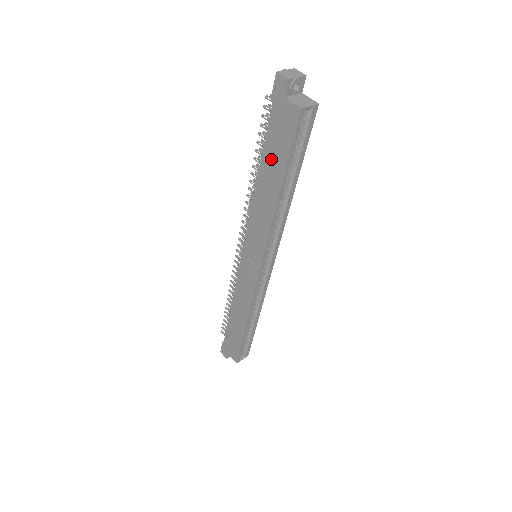
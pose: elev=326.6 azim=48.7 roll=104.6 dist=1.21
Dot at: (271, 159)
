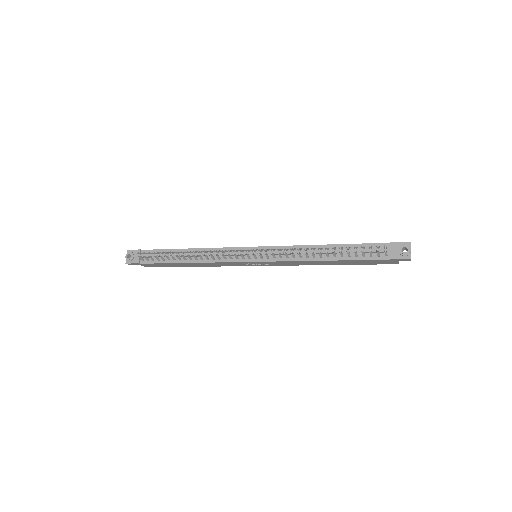
Dot at: (351, 262)
